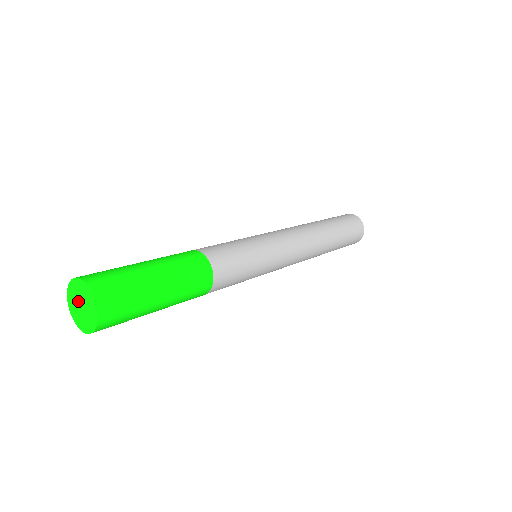
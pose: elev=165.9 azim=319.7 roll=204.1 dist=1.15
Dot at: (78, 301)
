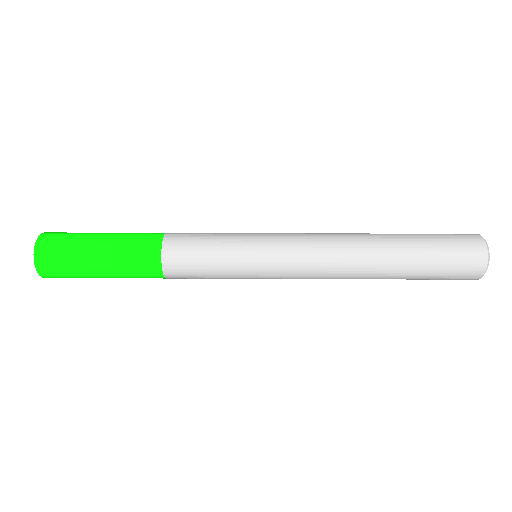
Dot at: occluded
